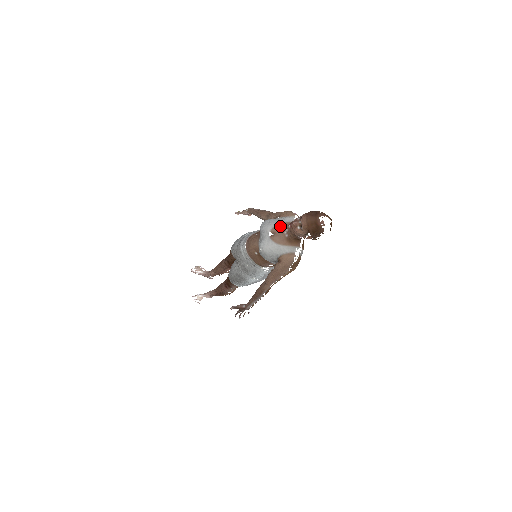
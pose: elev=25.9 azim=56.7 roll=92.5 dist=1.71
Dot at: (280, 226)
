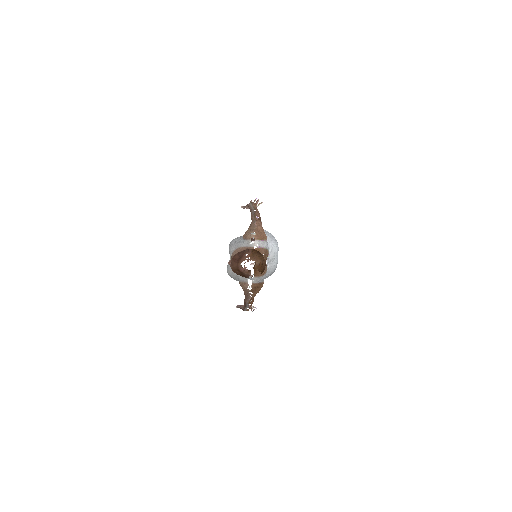
Dot at: (237, 252)
